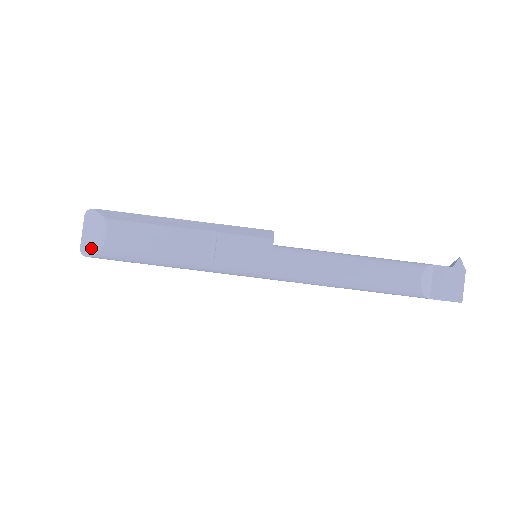
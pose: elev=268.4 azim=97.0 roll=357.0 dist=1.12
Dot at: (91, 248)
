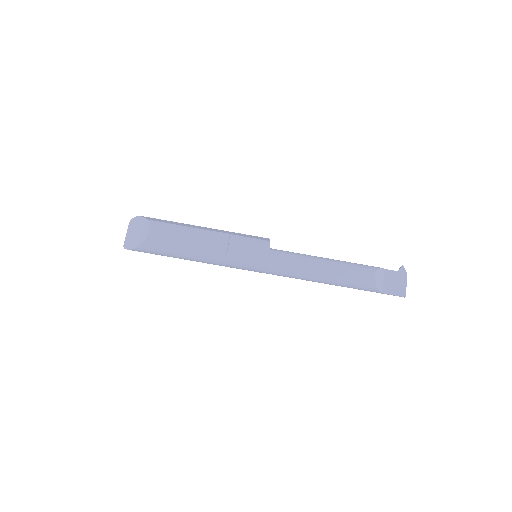
Dot at: (134, 242)
